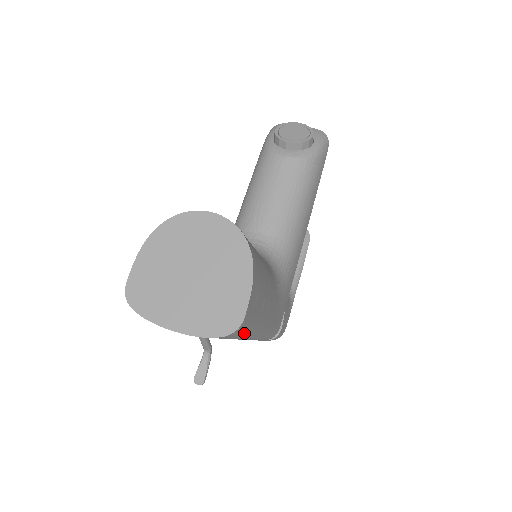
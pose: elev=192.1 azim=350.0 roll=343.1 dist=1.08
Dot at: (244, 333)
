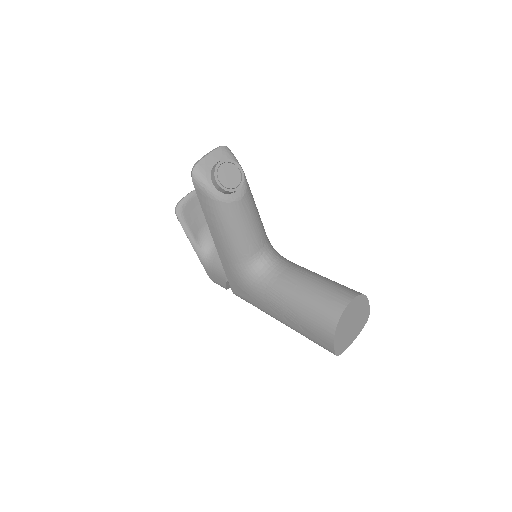
Dot at: occluded
